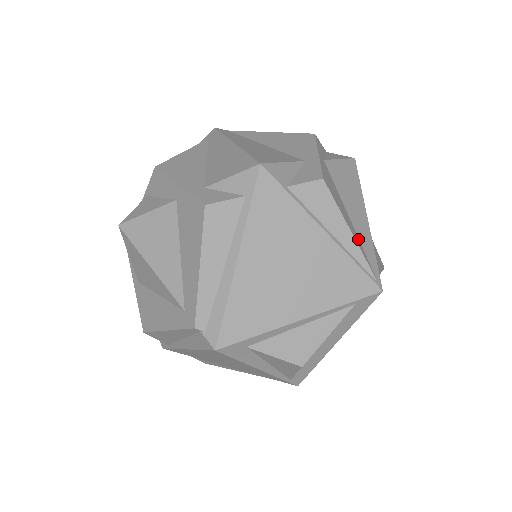
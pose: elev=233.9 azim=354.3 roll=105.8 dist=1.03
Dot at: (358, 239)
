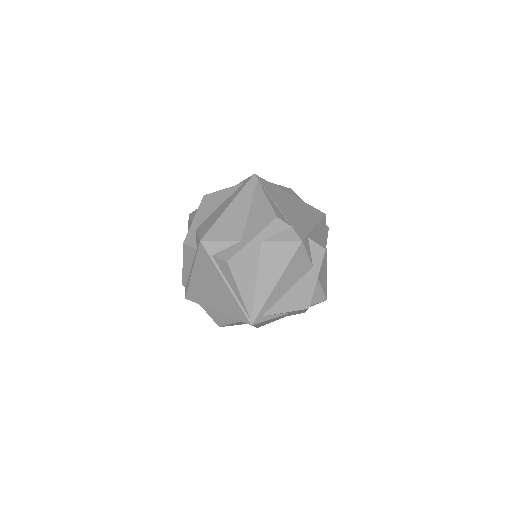
Dot at: (252, 294)
